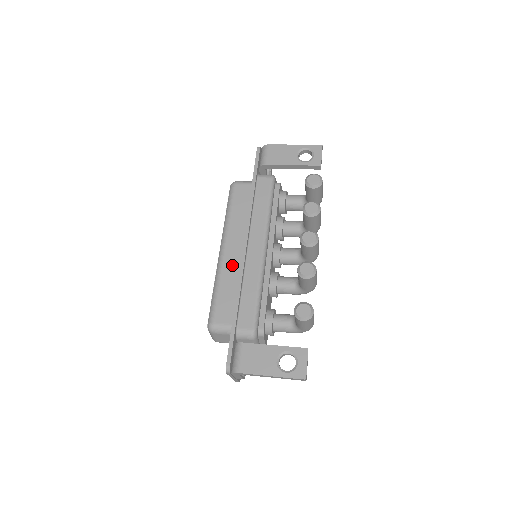
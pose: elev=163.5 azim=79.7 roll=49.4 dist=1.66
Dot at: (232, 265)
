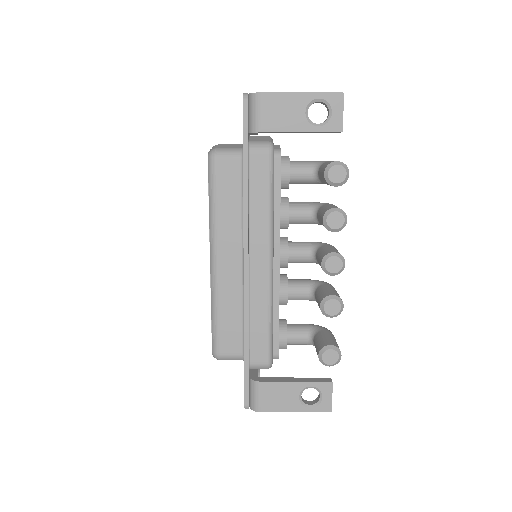
Dot at: (231, 283)
